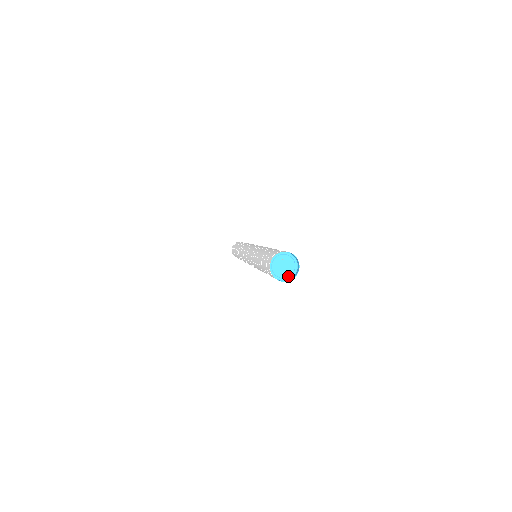
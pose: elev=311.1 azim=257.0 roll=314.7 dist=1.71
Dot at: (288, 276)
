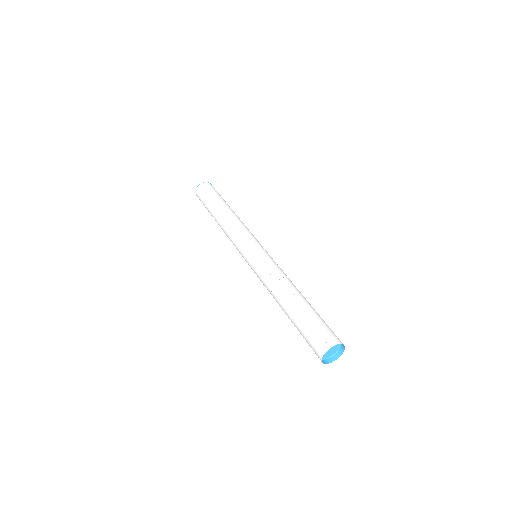
Dot at: (335, 351)
